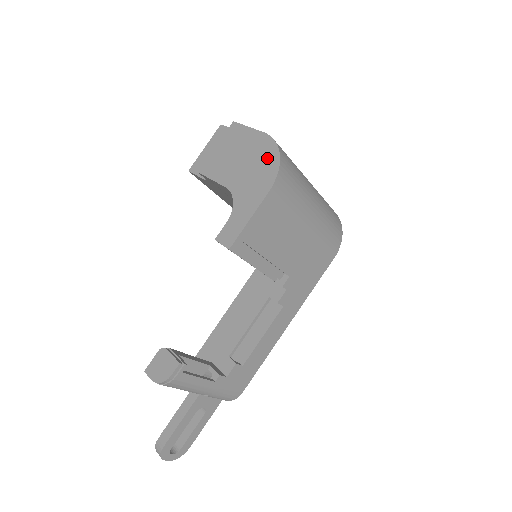
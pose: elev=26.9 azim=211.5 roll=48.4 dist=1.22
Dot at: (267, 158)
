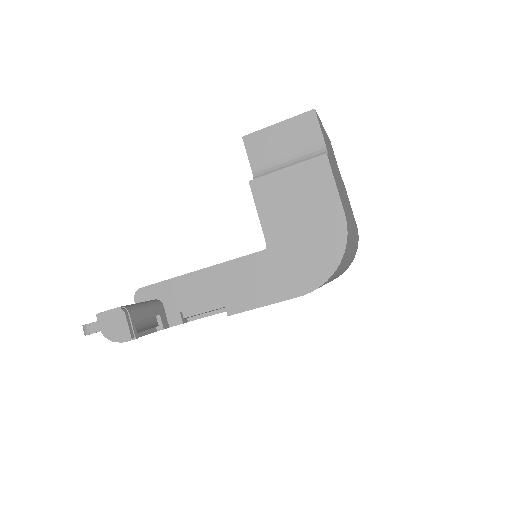
Dot at: (325, 254)
